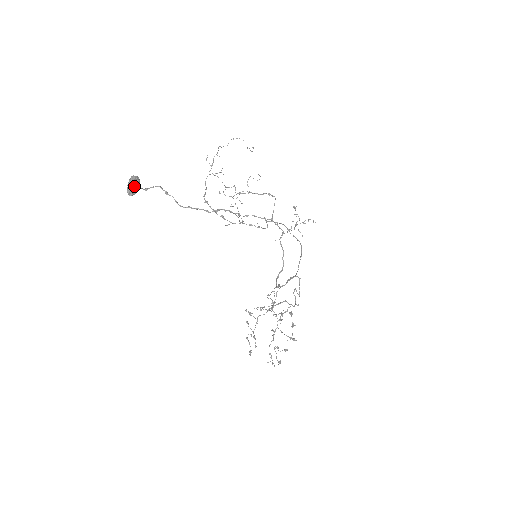
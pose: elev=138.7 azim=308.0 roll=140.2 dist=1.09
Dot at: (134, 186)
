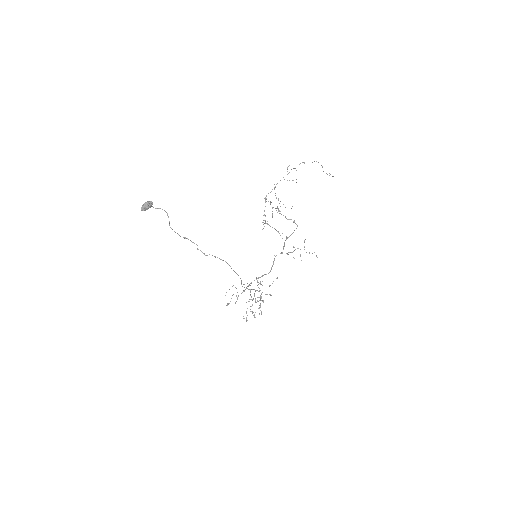
Dot at: (144, 207)
